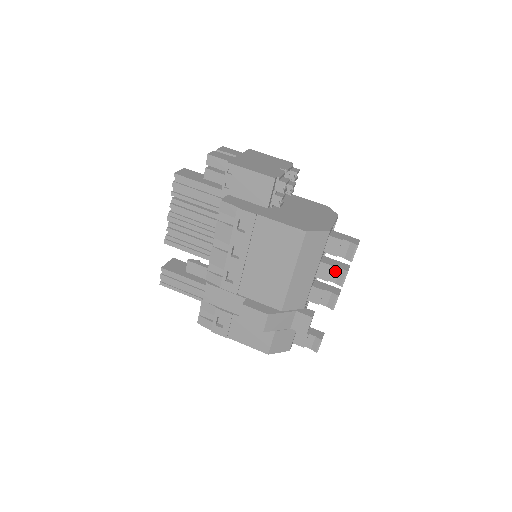
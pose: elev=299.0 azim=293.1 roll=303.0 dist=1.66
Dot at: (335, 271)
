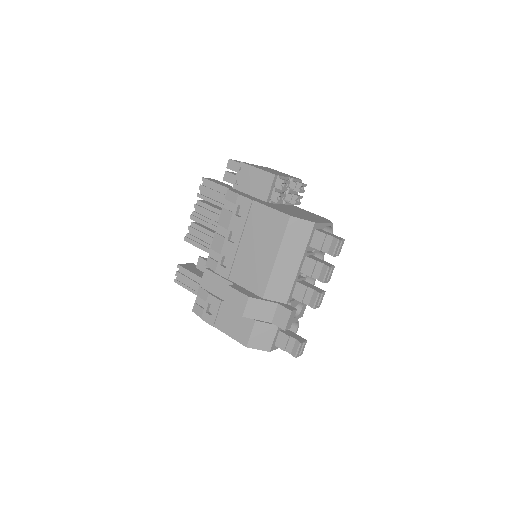
Dot at: (318, 267)
